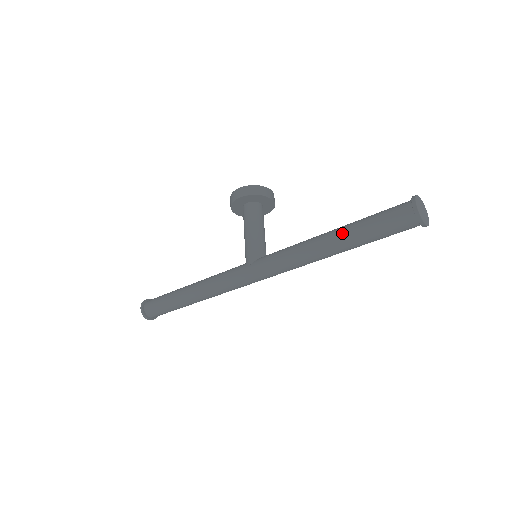
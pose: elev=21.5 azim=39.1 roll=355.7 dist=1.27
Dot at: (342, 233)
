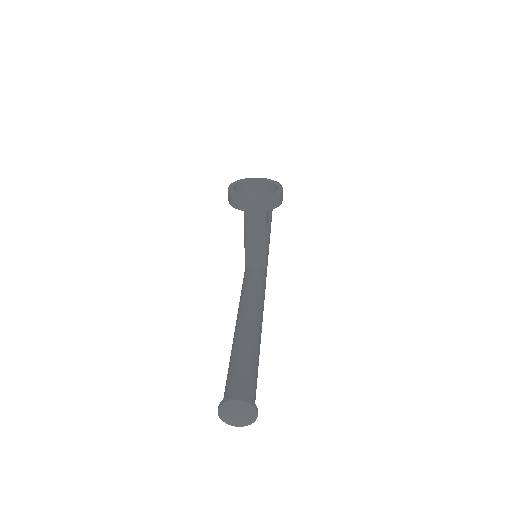
Dot at: occluded
